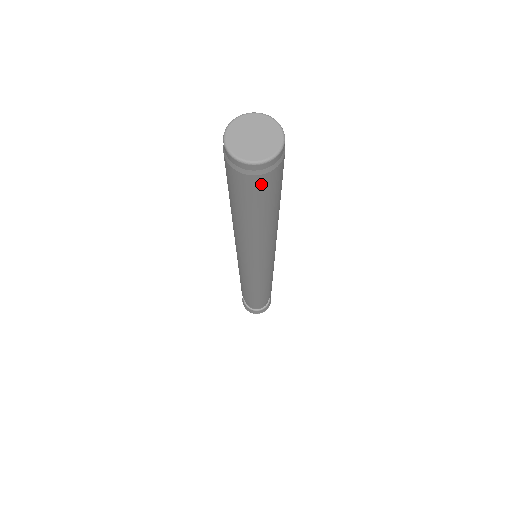
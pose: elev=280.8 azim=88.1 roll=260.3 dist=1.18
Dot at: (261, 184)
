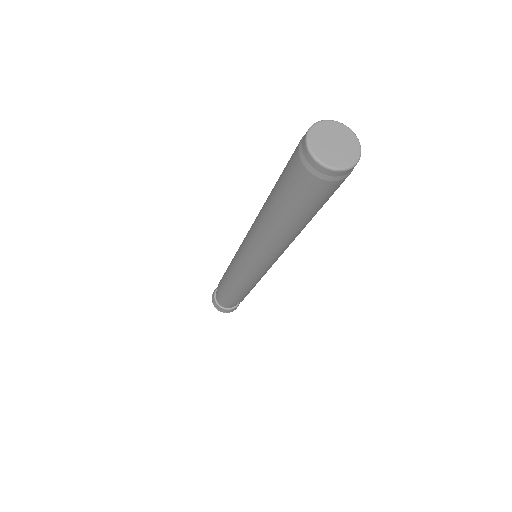
Dot at: (321, 189)
